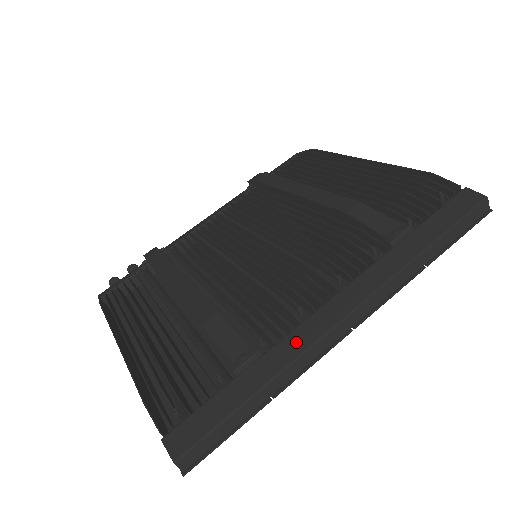
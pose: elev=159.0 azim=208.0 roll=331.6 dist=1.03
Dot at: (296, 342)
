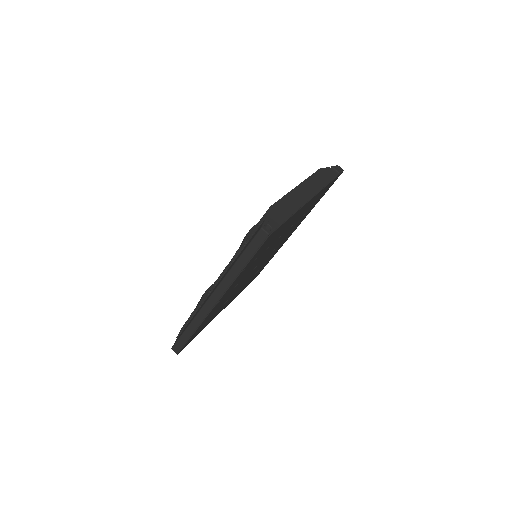
Dot at: (200, 308)
